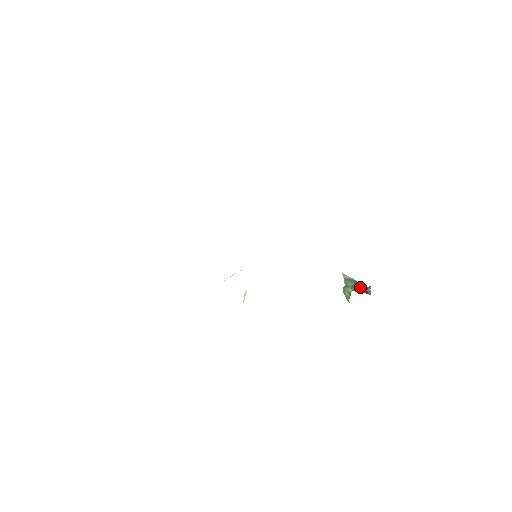
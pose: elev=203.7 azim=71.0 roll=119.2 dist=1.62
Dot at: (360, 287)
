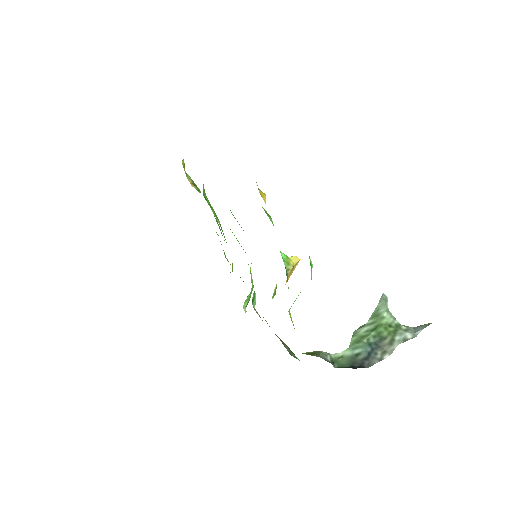
Dot at: (366, 345)
